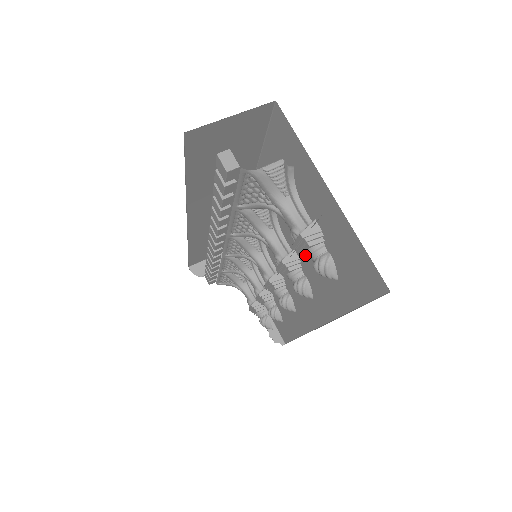
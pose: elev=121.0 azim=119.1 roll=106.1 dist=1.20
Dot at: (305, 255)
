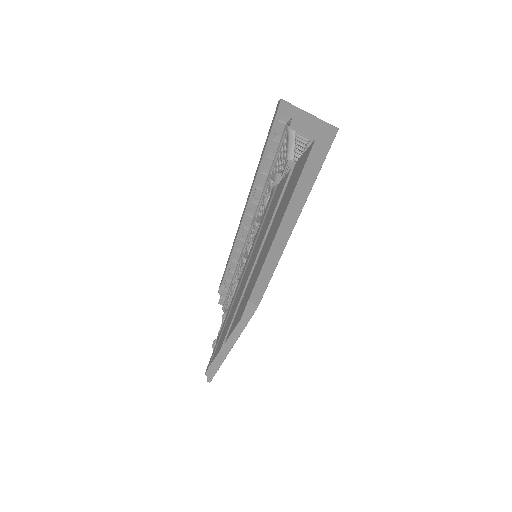
Dot at: occluded
